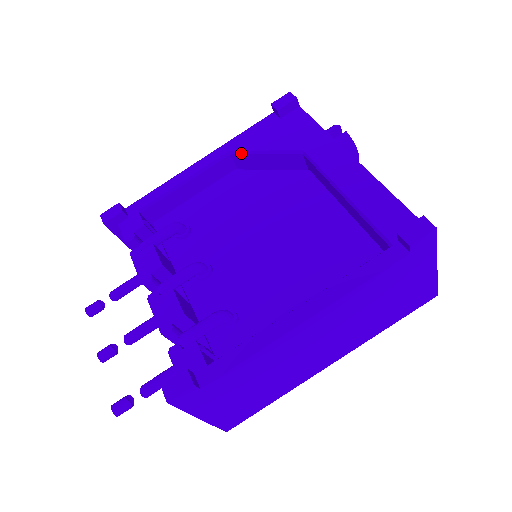
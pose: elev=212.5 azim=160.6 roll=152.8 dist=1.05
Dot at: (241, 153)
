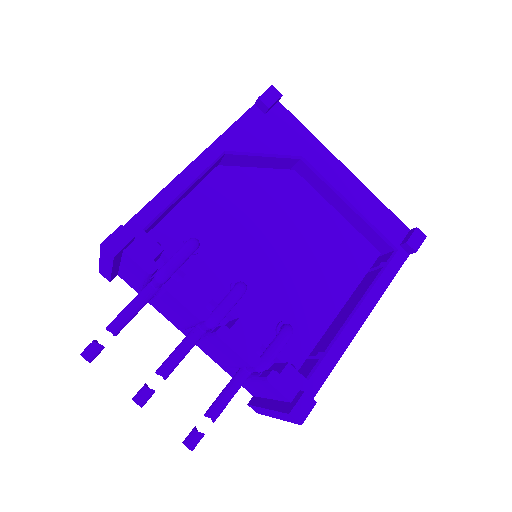
Dot at: (239, 154)
